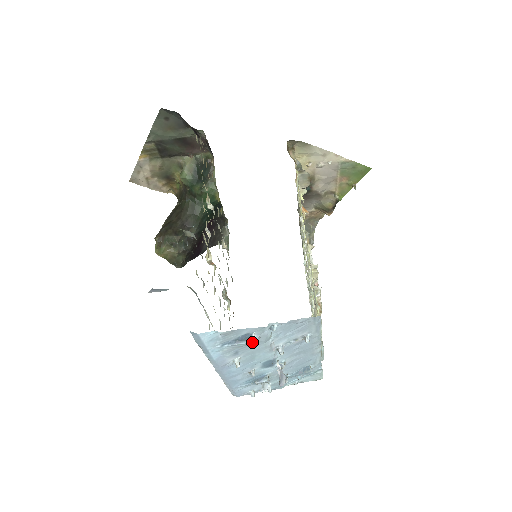
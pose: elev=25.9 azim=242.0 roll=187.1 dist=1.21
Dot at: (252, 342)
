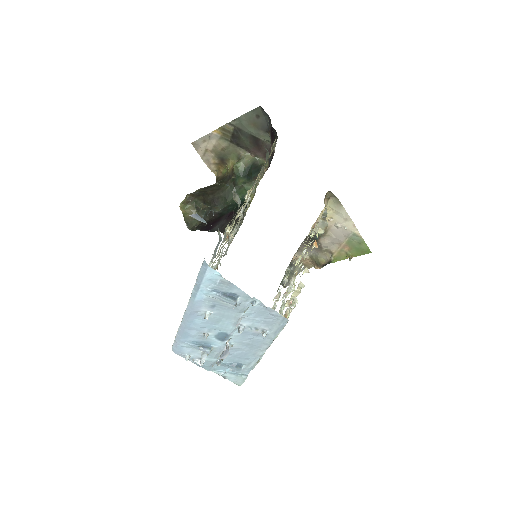
Dot at: (235, 302)
